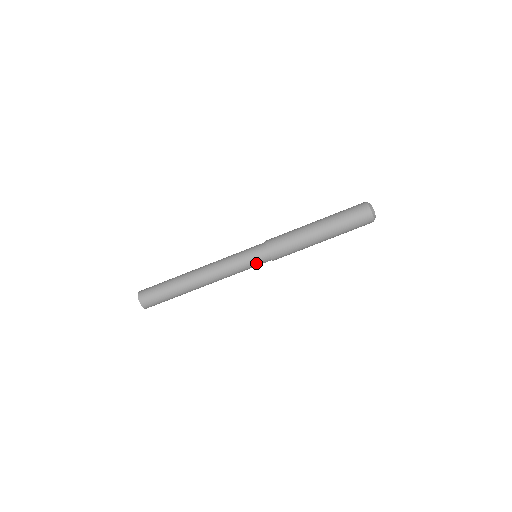
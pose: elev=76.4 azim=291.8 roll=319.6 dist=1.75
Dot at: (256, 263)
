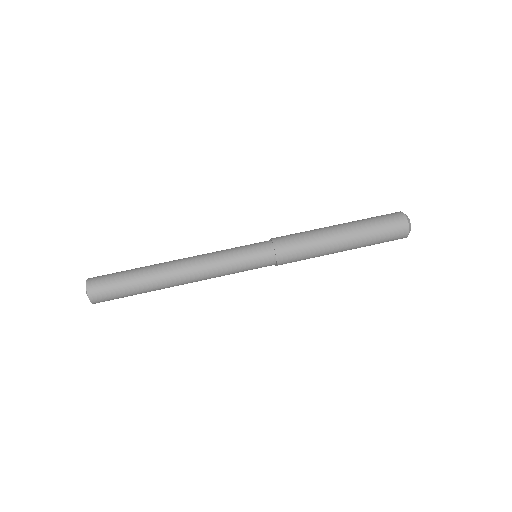
Dot at: (256, 263)
